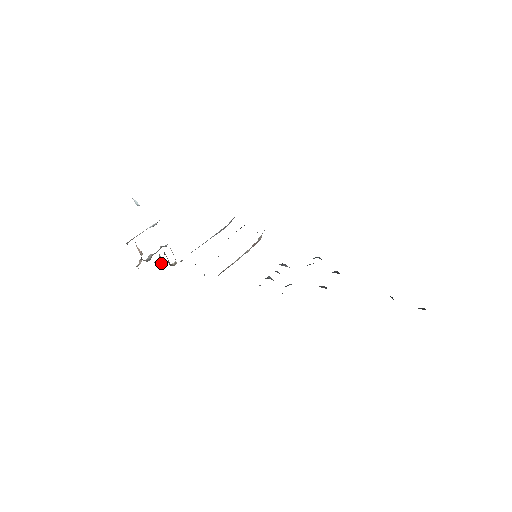
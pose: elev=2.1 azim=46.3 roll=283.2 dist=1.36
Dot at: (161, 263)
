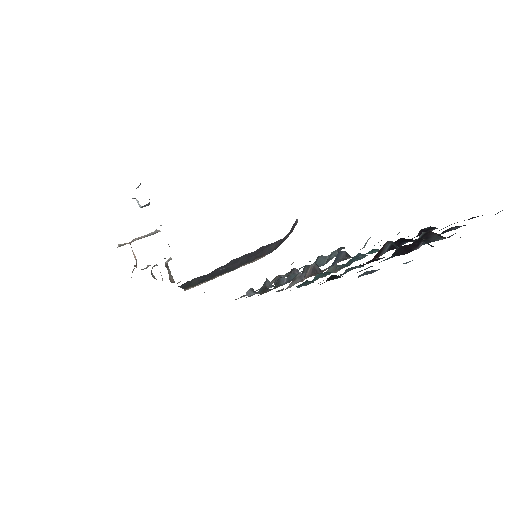
Dot at: (162, 279)
